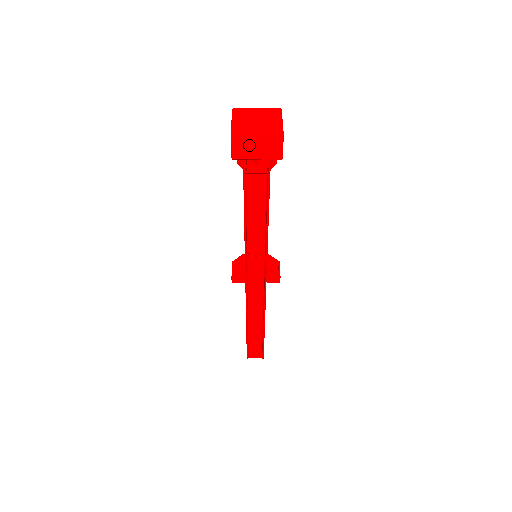
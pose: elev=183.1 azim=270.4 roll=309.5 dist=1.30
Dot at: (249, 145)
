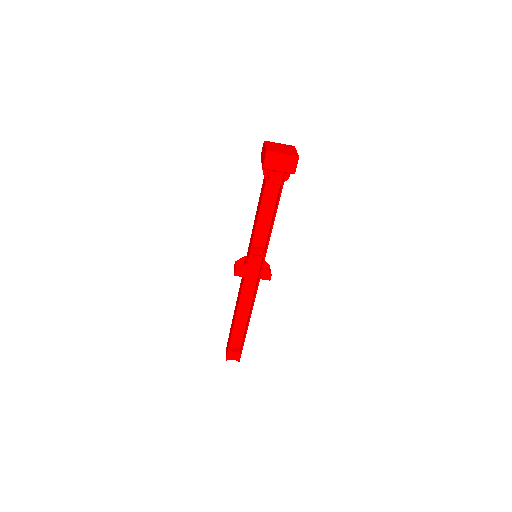
Dot at: (276, 160)
